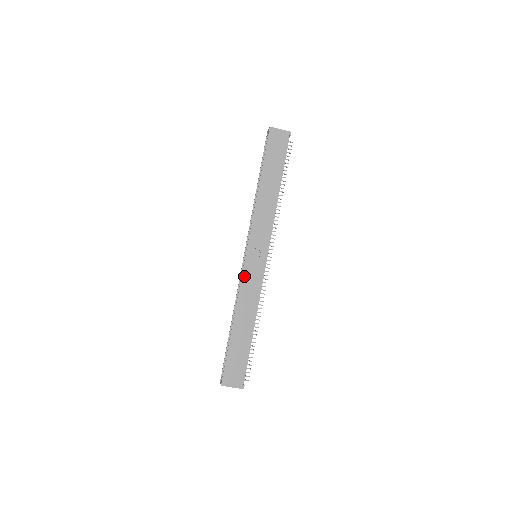
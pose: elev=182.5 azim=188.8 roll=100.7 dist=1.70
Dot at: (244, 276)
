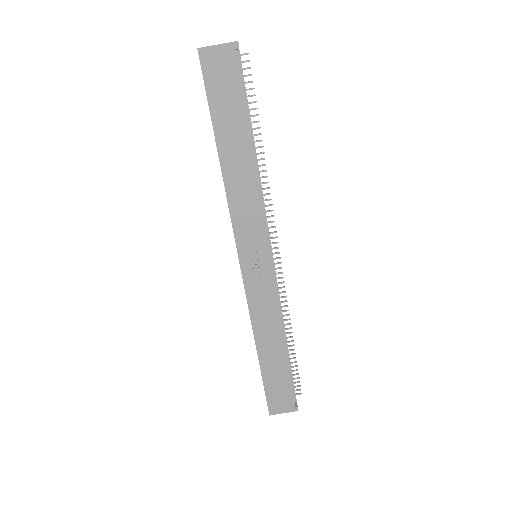
Dot at: (249, 292)
